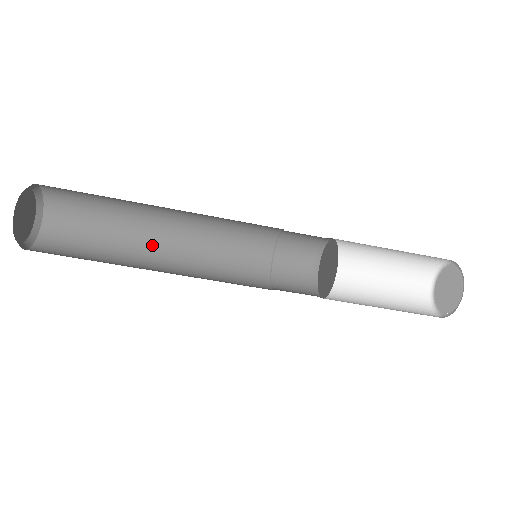
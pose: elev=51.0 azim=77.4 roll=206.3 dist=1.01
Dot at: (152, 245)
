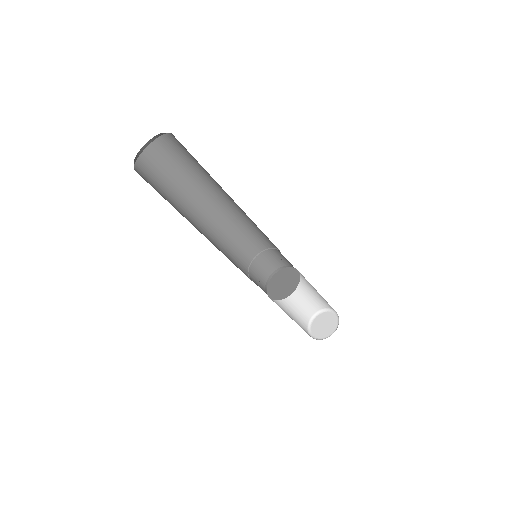
Dot at: (198, 211)
